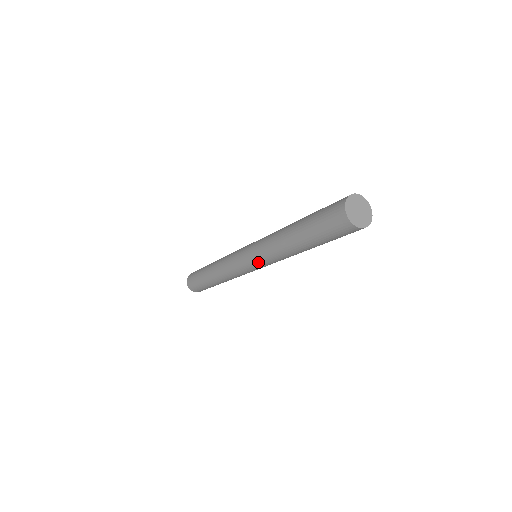
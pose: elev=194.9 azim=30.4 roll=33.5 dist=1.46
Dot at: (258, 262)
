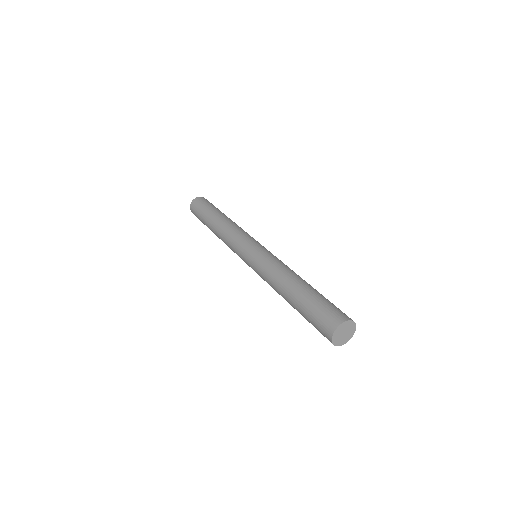
Dot at: occluded
